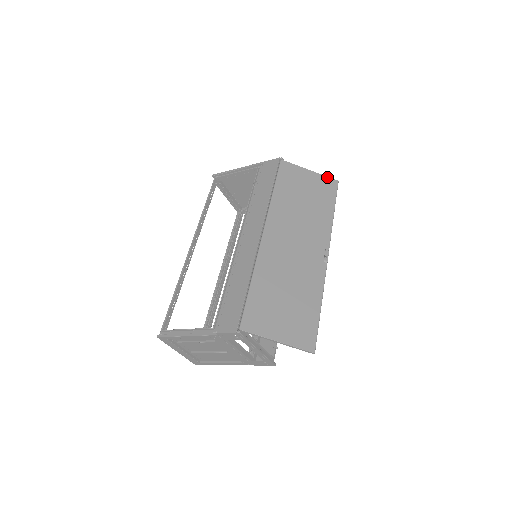
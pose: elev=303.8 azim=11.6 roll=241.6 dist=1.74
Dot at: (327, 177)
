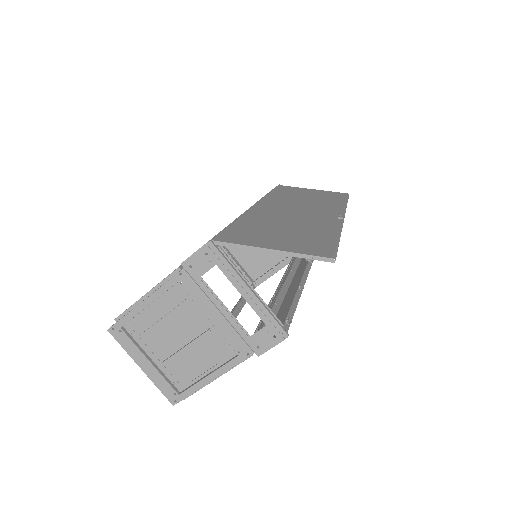
Dot at: (334, 192)
